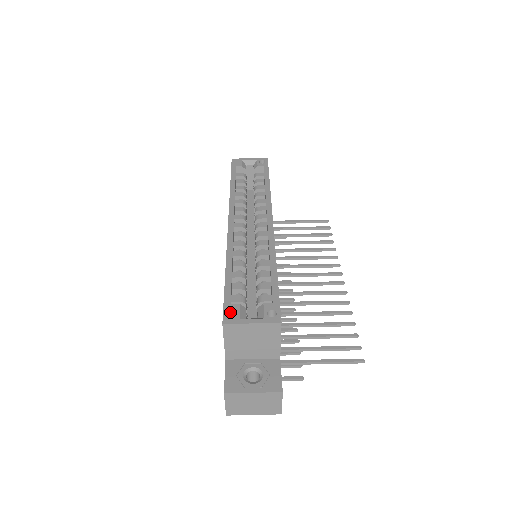
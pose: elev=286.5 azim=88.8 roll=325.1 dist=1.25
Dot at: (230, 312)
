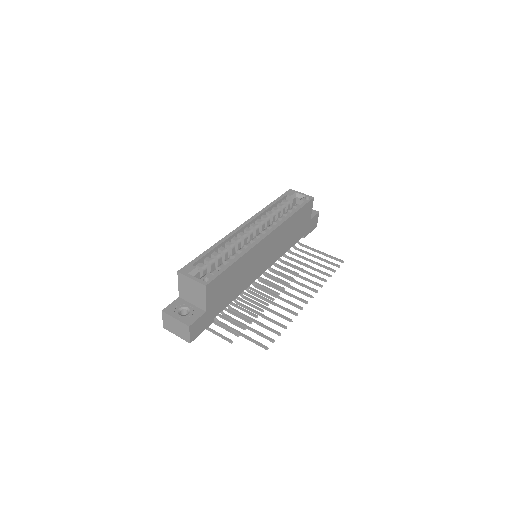
Dot at: (187, 268)
